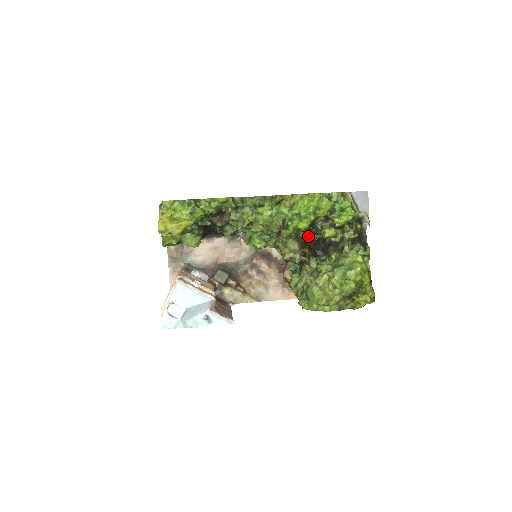
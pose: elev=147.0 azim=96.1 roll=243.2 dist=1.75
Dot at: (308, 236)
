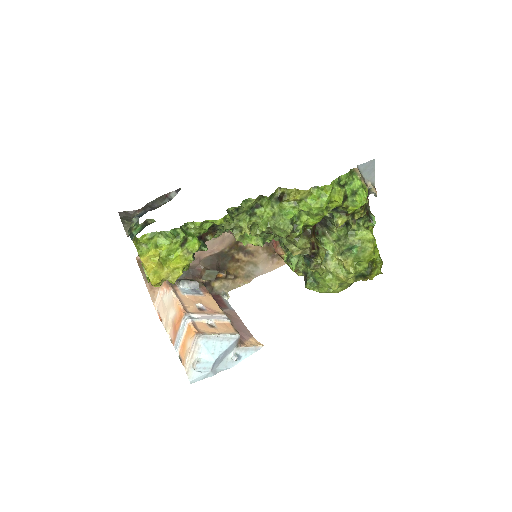
Dot at: occluded
